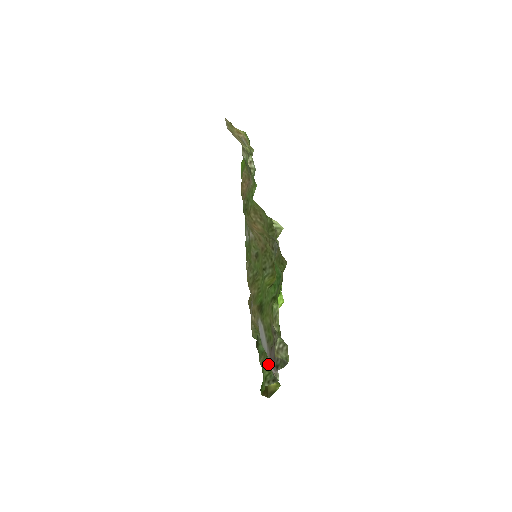
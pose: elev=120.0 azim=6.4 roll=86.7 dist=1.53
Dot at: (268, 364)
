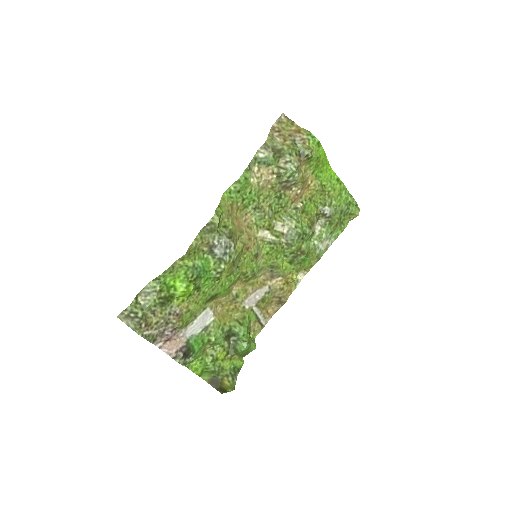
Dot at: (200, 351)
